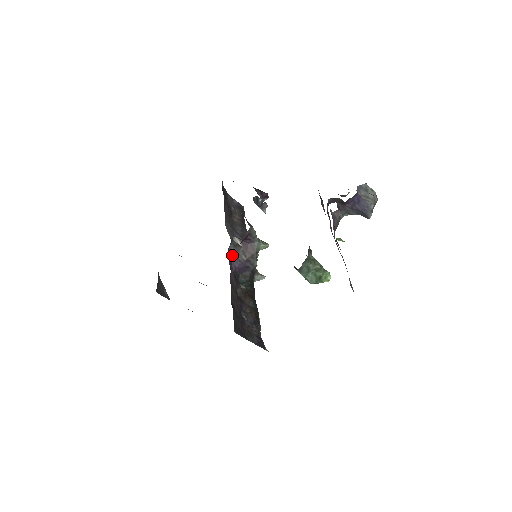
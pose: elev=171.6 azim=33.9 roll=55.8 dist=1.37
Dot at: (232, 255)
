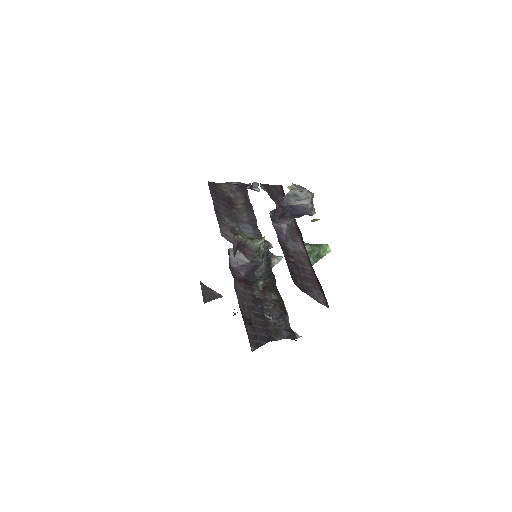
Dot at: (235, 265)
